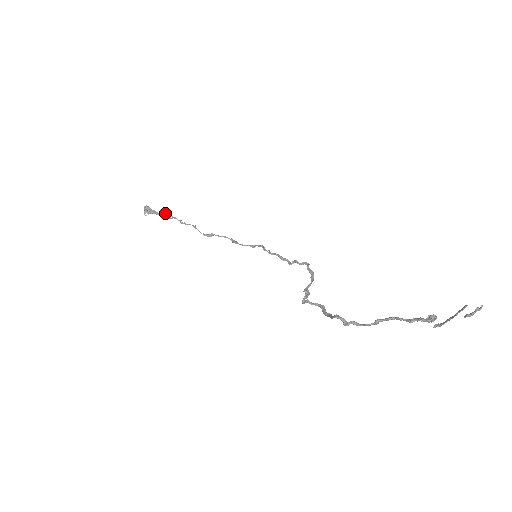
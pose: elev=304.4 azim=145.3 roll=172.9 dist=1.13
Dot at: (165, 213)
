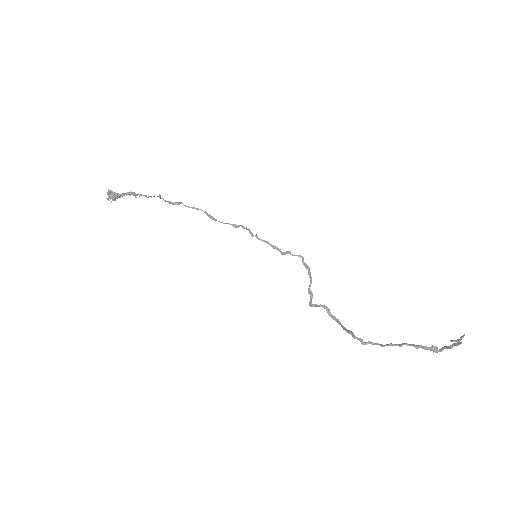
Dot at: (129, 192)
